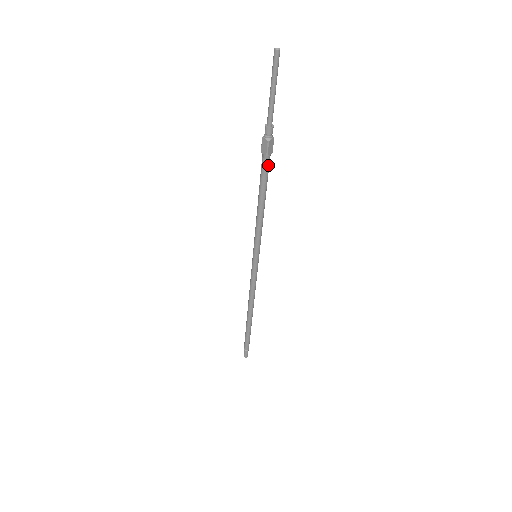
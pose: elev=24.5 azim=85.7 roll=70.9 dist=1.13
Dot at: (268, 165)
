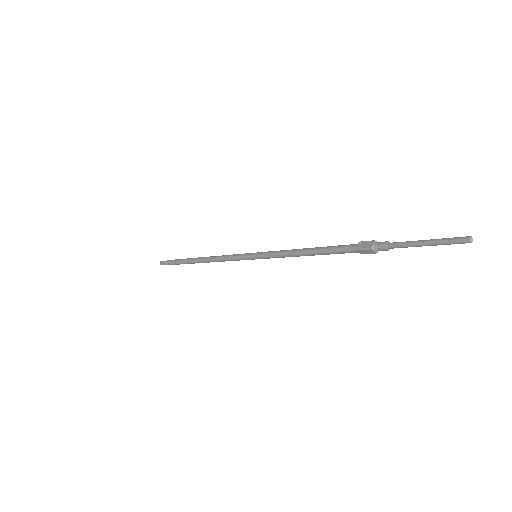
Dot at: (351, 251)
